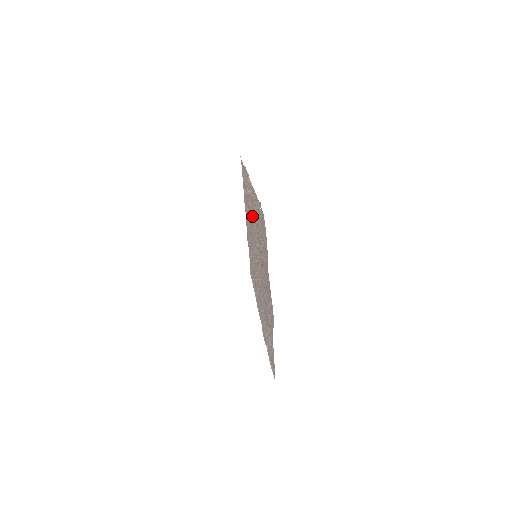
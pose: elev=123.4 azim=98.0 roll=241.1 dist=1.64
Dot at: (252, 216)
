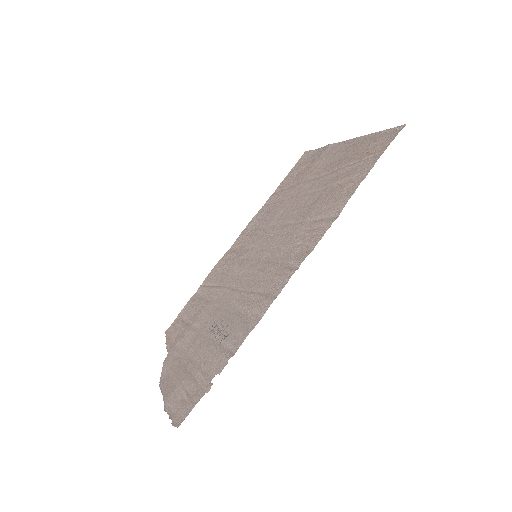
Dot at: (278, 256)
